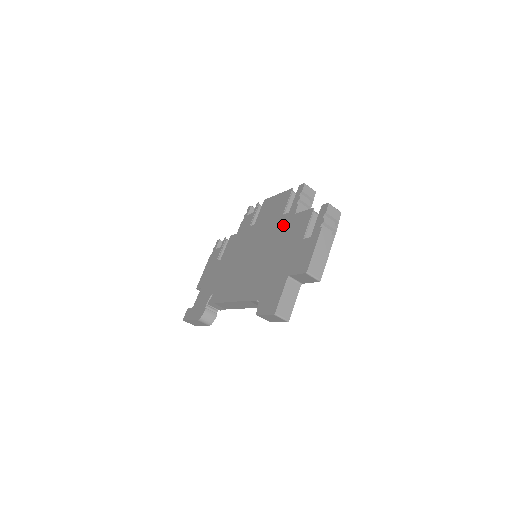
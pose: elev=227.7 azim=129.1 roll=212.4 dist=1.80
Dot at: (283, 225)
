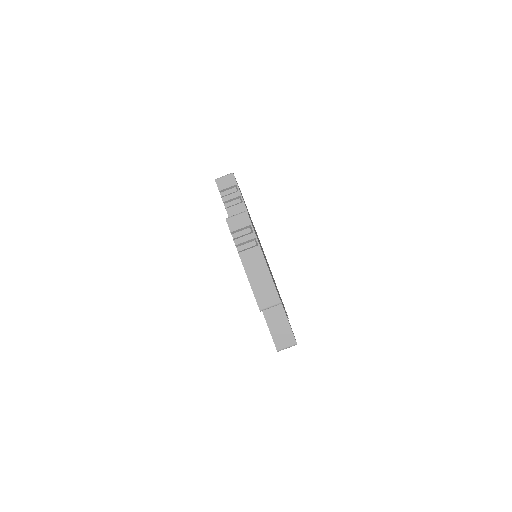
Dot at: occluded
